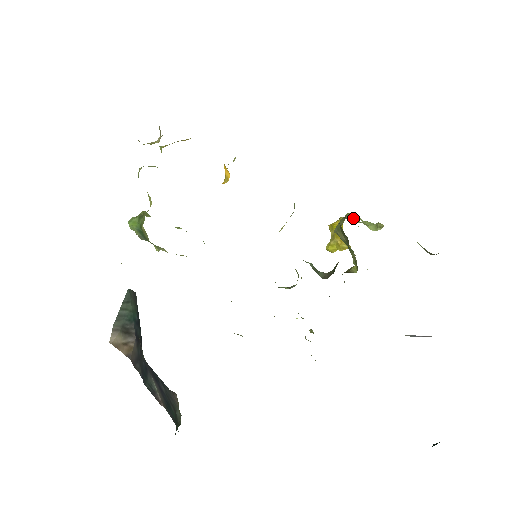
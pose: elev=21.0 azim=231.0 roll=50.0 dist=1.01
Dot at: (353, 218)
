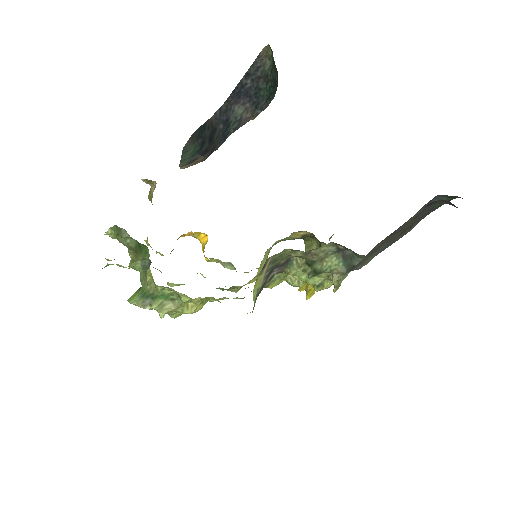
Dot at: occluded
